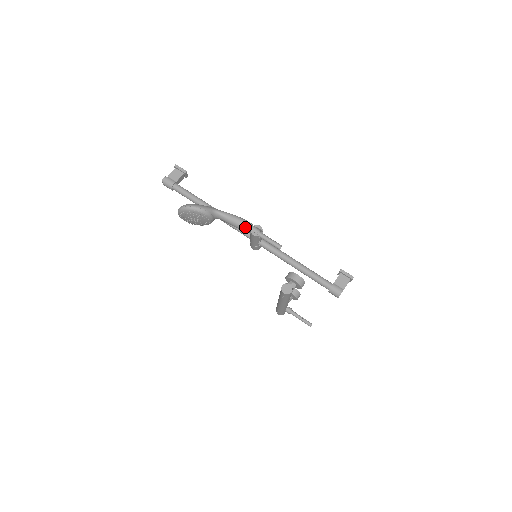
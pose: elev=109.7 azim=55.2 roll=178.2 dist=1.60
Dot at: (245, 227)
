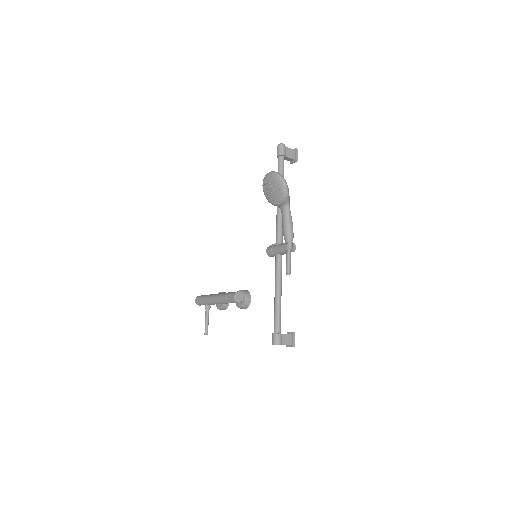
Dot at: (289, 236)
